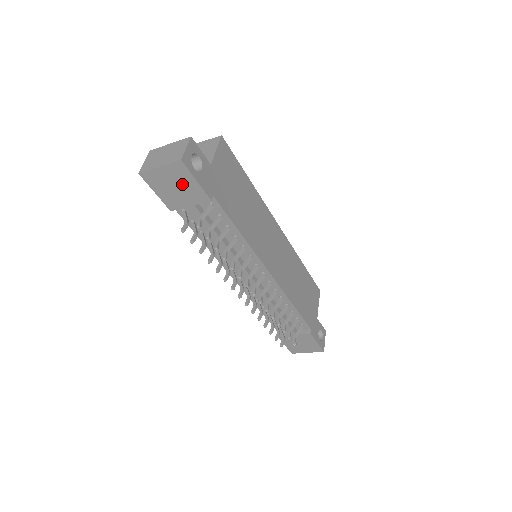
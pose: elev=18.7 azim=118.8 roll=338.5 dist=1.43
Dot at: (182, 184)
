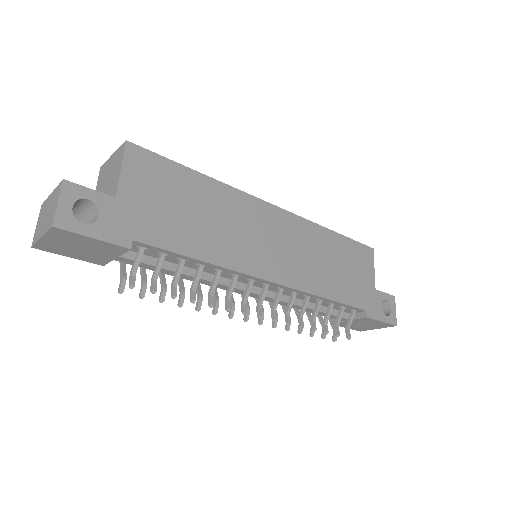
Dot at: (83, 244)
